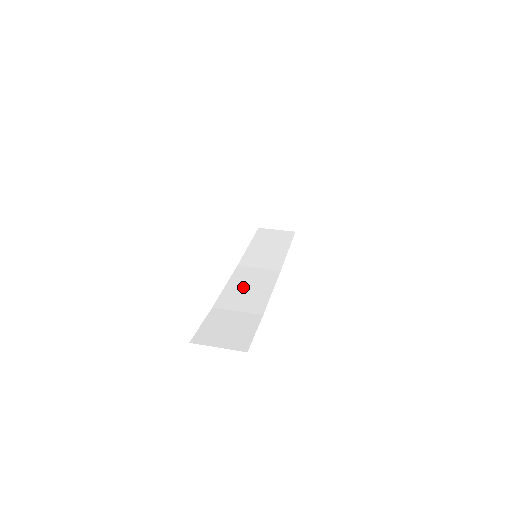
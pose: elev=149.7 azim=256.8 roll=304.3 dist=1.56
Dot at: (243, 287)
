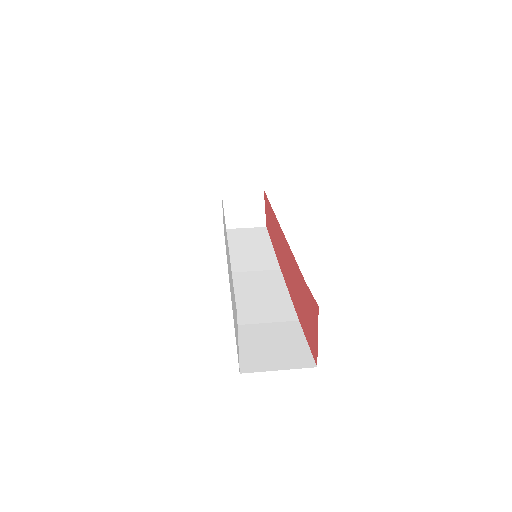
Dot at: (253, 295)
